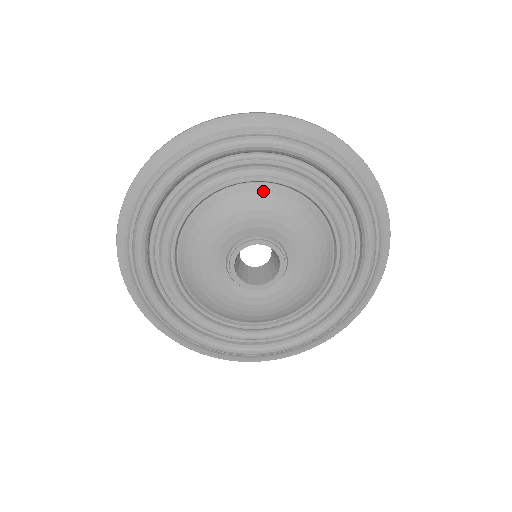
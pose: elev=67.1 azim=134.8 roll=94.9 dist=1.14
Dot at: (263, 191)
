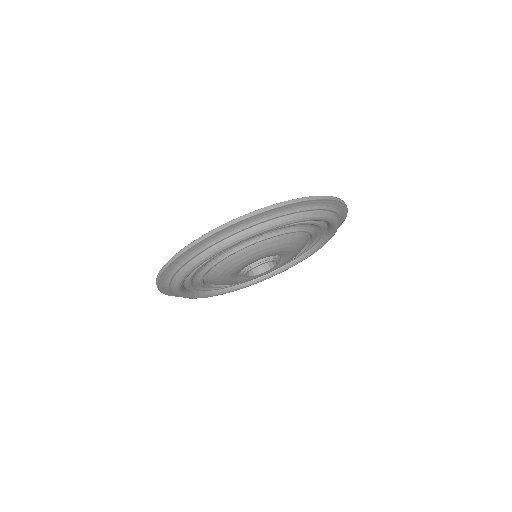
Dot at: (270, 242)
